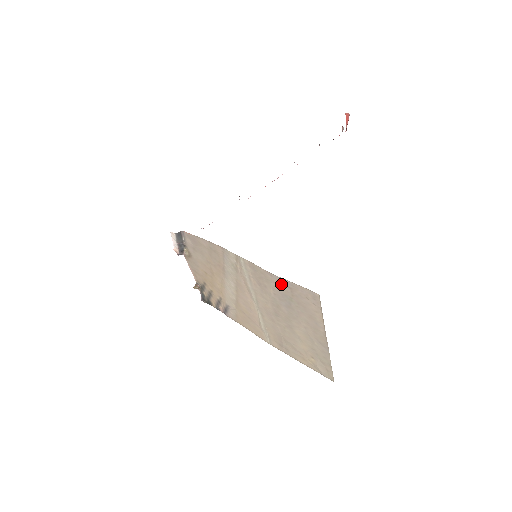
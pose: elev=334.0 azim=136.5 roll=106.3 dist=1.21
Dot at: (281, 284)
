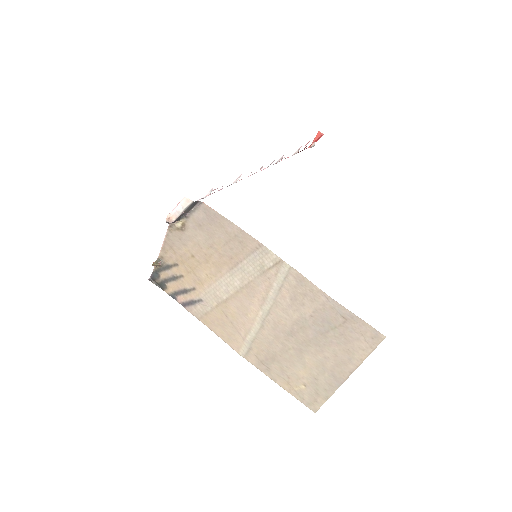
Dot at: (334, 311)
